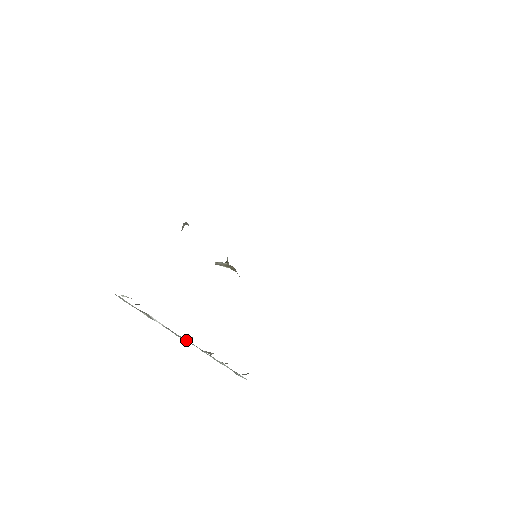
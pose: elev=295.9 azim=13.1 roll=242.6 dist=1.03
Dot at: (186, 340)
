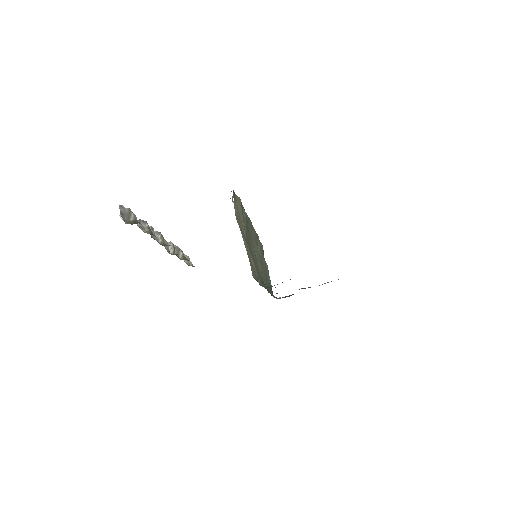
Dot at: occluded
